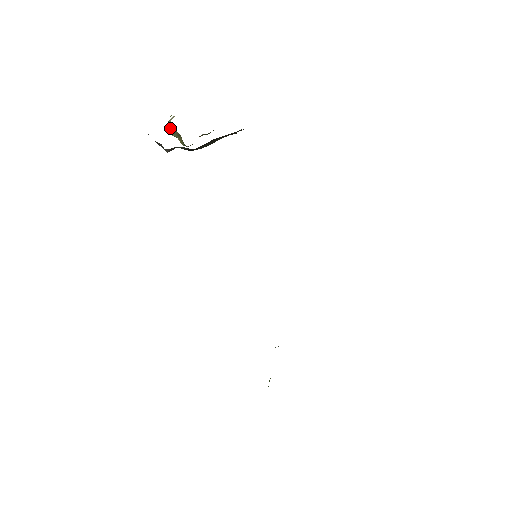
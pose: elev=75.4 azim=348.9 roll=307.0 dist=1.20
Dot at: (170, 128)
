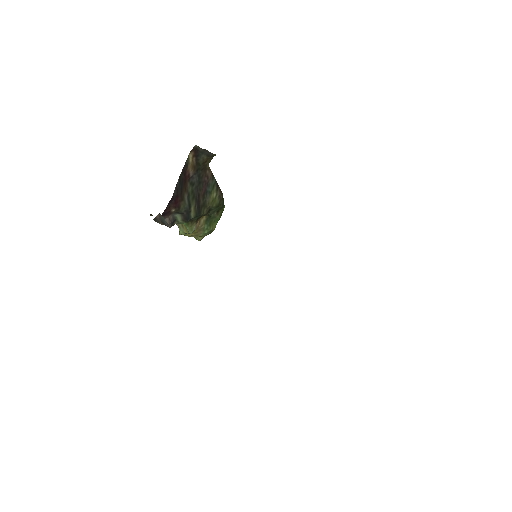
Dot at: (179, 230)
